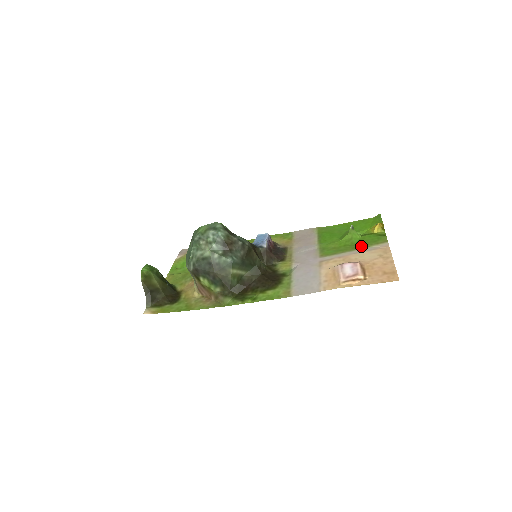
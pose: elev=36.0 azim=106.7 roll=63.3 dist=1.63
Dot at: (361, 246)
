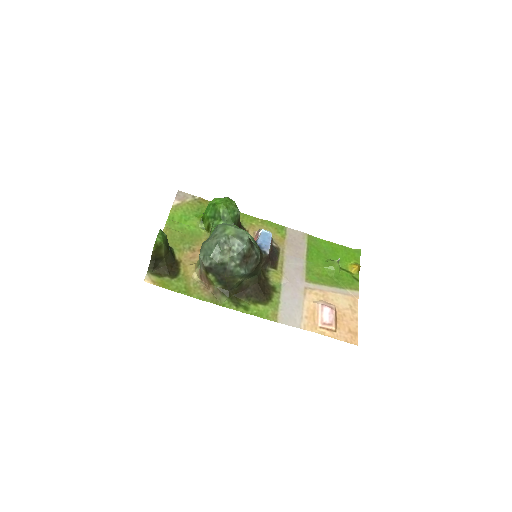
Dot at: (338, 284)
